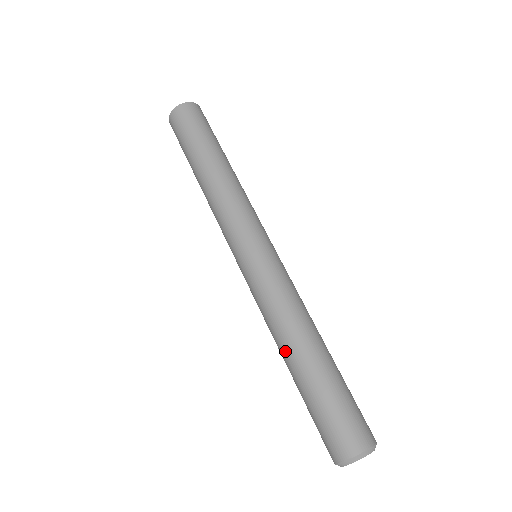
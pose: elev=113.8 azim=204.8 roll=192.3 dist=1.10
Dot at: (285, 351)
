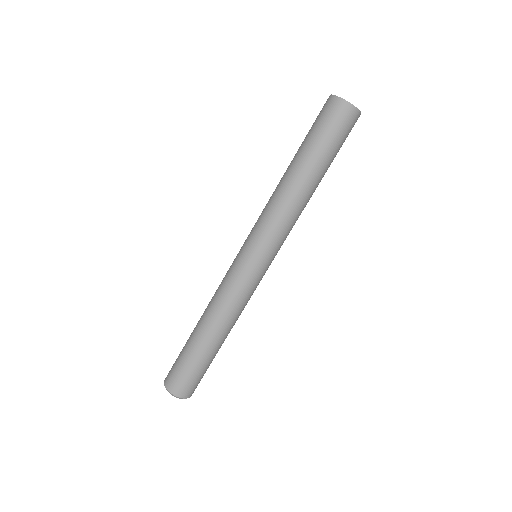
Dot at: (203, 321)
